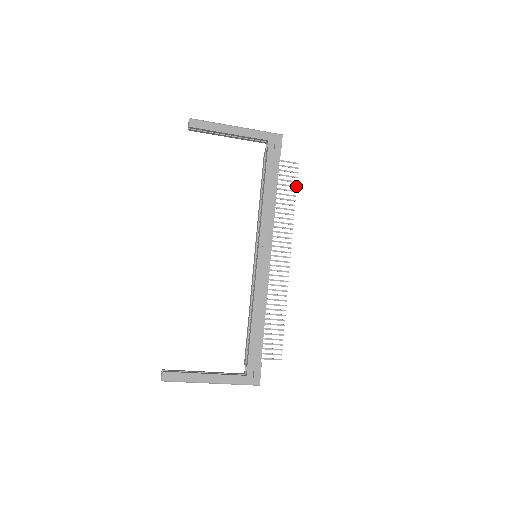
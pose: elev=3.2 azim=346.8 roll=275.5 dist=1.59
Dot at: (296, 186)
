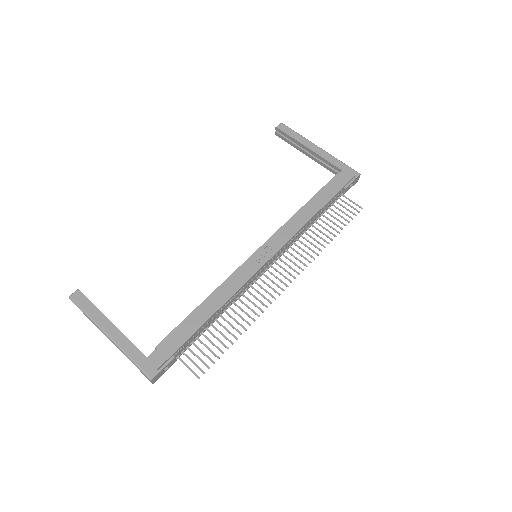
Dot at: (346, 225)
